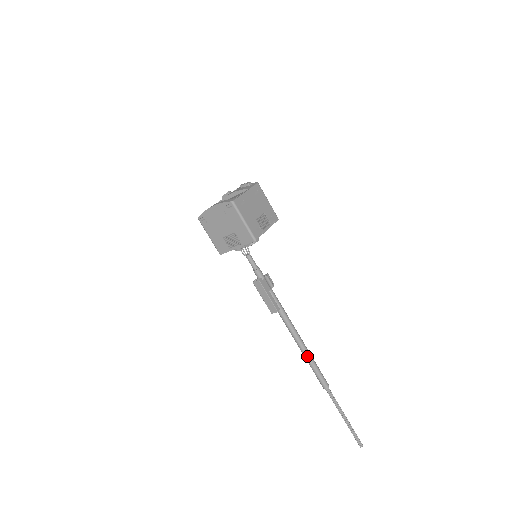
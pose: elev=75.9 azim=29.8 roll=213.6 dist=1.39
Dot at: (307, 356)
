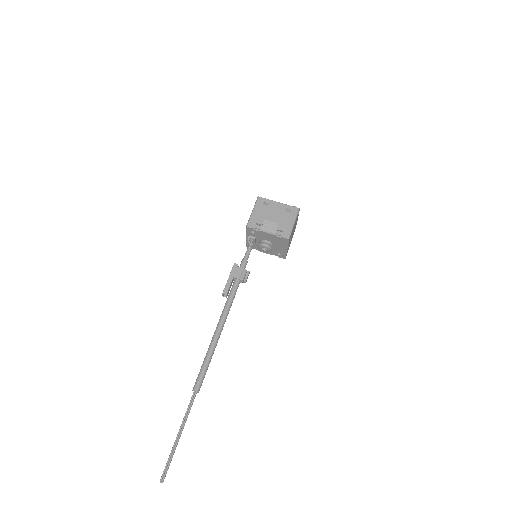
Dot at: (209, 348)
